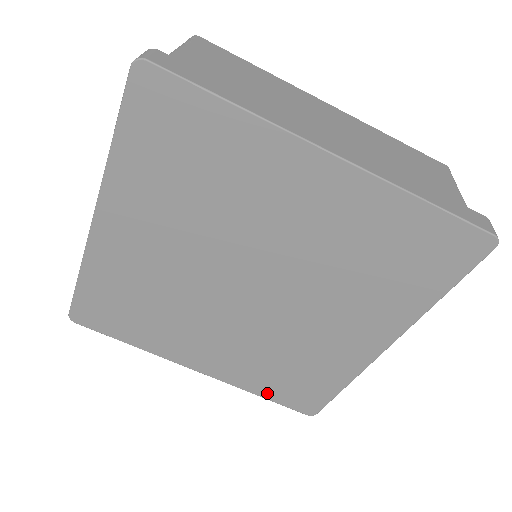
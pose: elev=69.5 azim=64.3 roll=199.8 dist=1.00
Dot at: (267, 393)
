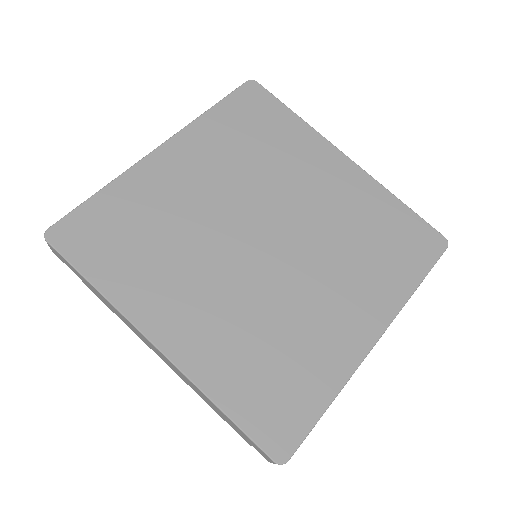
Dot at: (234, 404)
